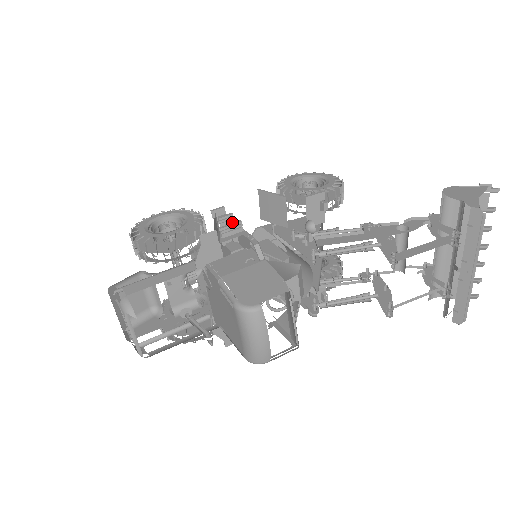
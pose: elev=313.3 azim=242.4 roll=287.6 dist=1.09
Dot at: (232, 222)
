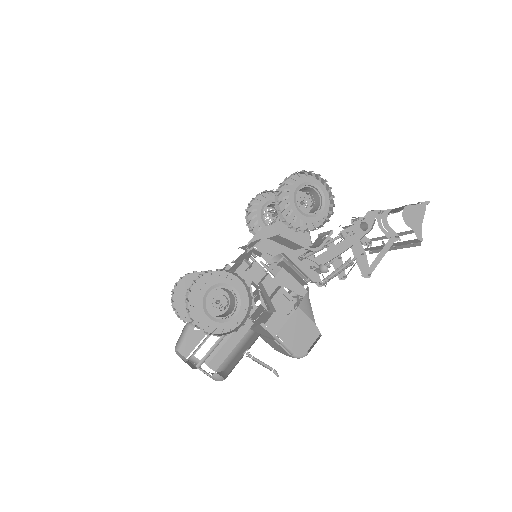
Dot at: (267, 277)
